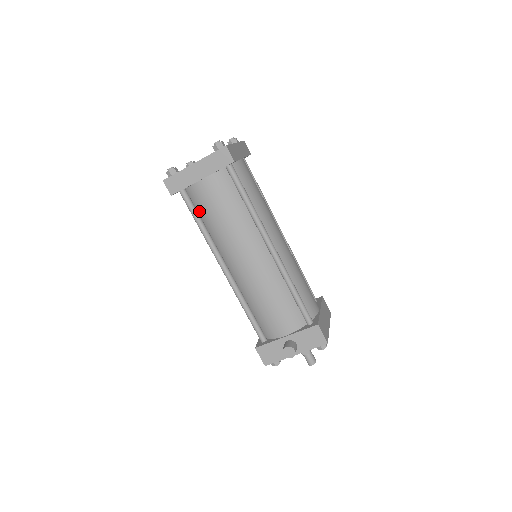
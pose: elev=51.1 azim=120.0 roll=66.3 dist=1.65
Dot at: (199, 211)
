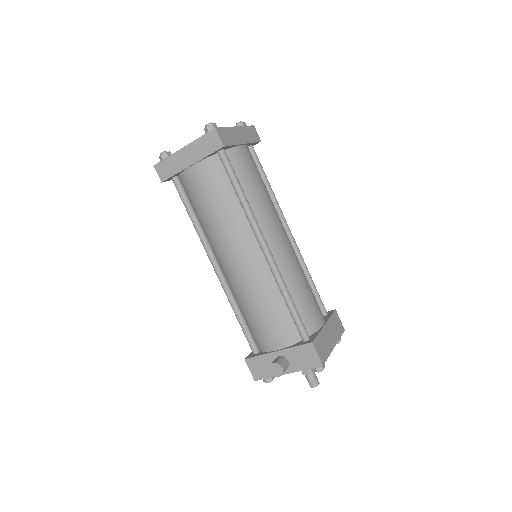
Dot at: (191, 201)
